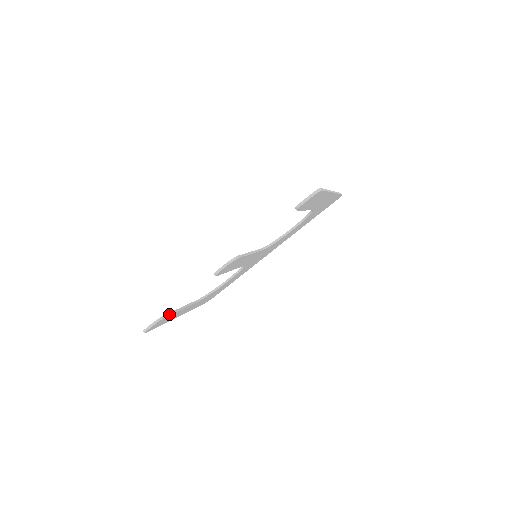
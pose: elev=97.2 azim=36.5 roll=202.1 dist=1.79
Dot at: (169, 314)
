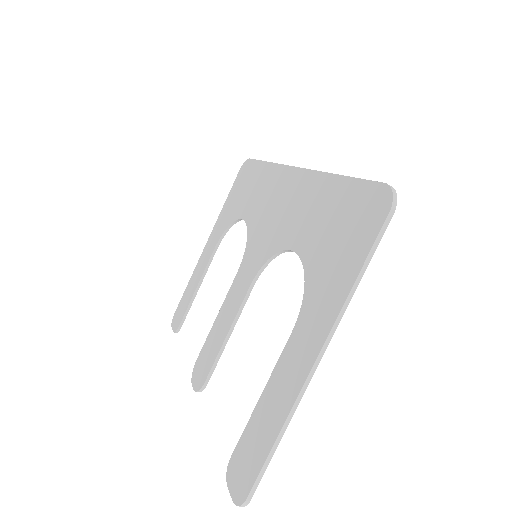
Dot at: (185, 317)
